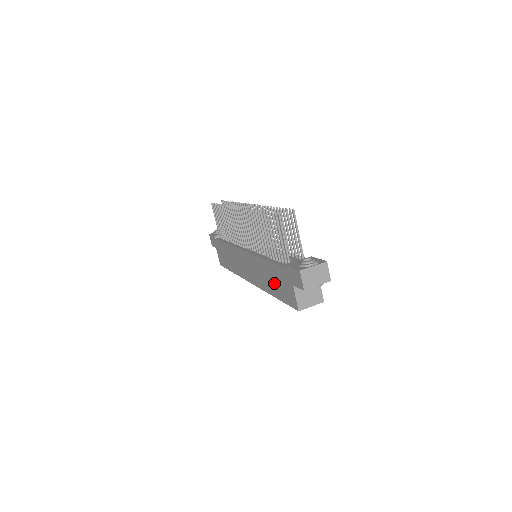
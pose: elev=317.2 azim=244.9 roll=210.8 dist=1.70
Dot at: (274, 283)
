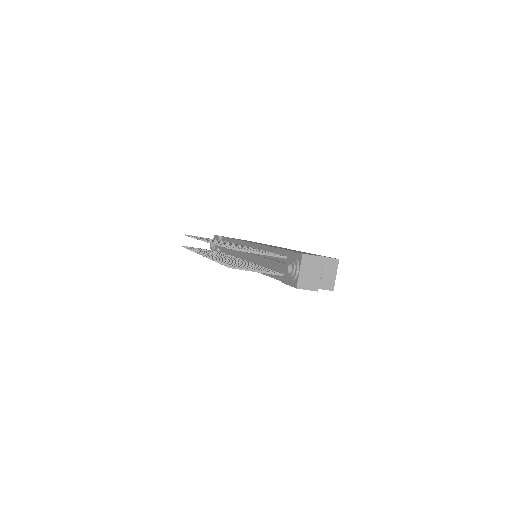
Dot at: occluded
